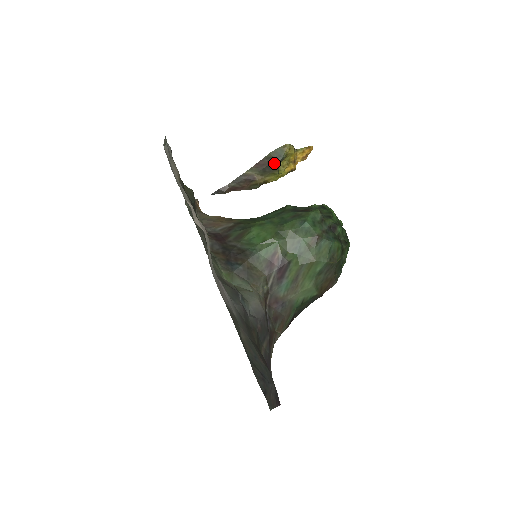
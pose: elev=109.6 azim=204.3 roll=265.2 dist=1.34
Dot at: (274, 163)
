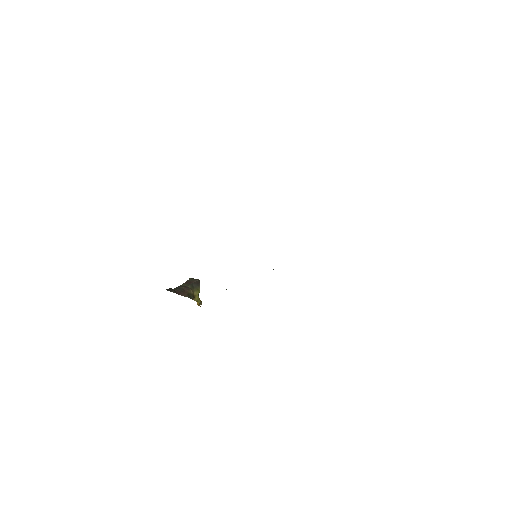
Dot at: (197, 281)
